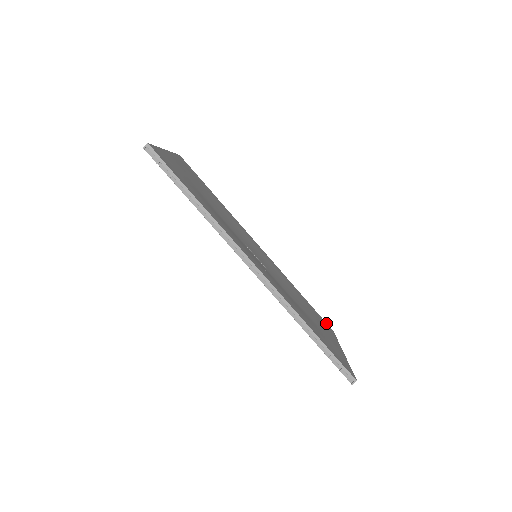
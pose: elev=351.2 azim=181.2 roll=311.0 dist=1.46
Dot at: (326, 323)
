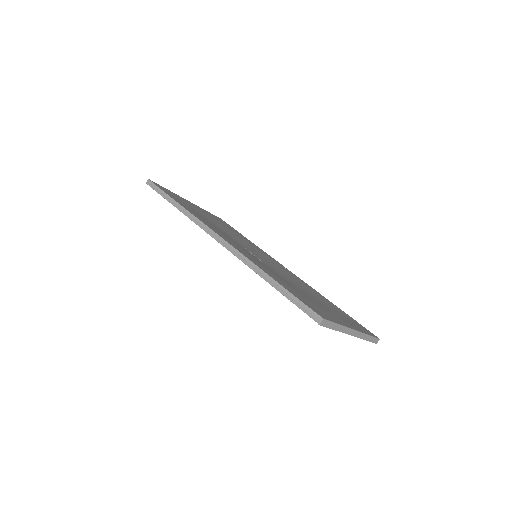
Dot at: (368, 330)
